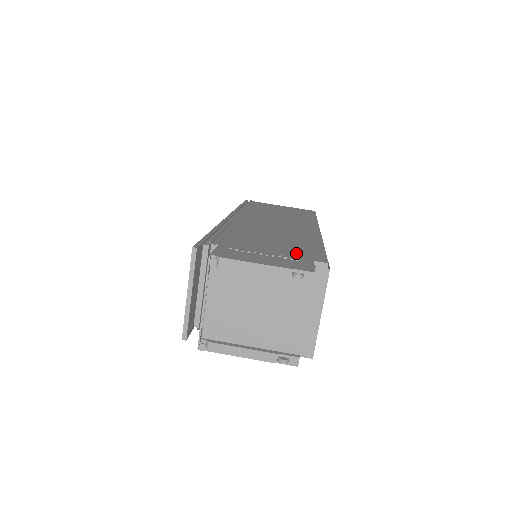
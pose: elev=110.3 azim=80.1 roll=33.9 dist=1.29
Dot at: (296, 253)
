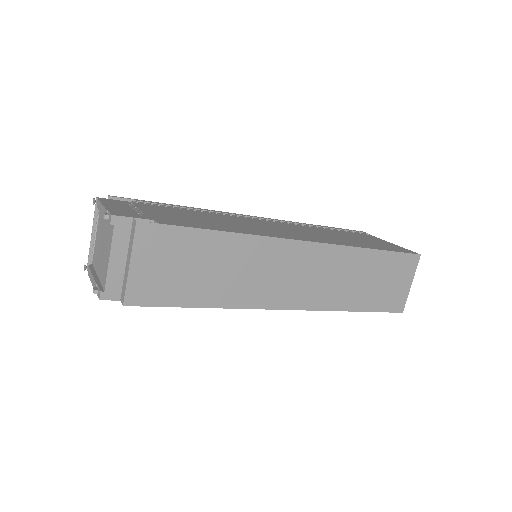
Dot at: (167, 218)
